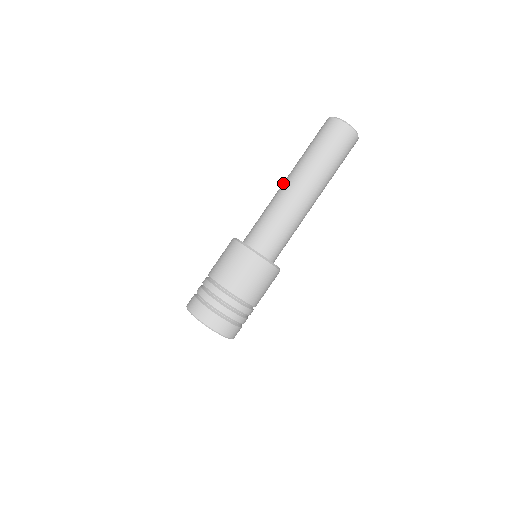
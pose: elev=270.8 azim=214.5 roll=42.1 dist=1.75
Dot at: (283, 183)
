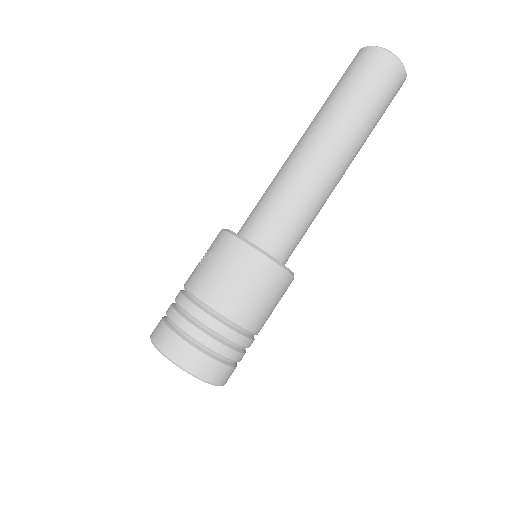
Dot at: (308, 147)
